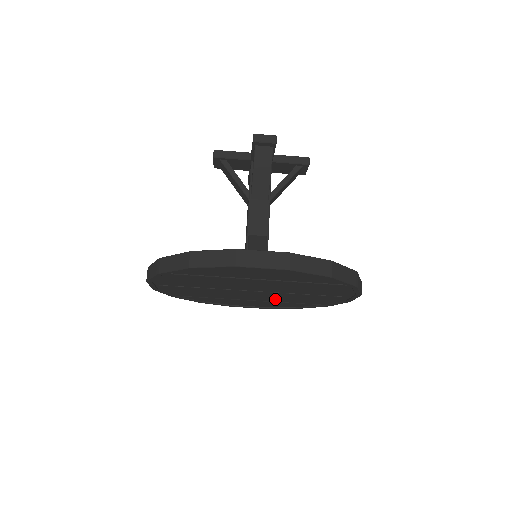
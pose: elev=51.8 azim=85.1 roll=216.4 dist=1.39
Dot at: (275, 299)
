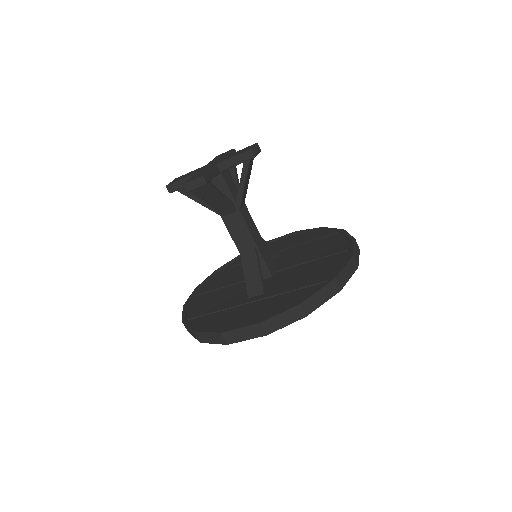
Dot at: occluded
